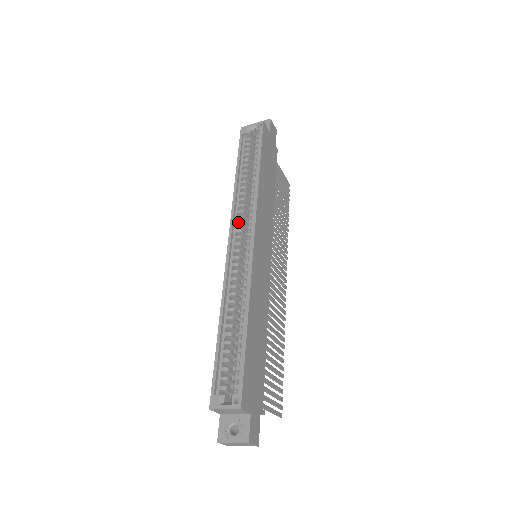
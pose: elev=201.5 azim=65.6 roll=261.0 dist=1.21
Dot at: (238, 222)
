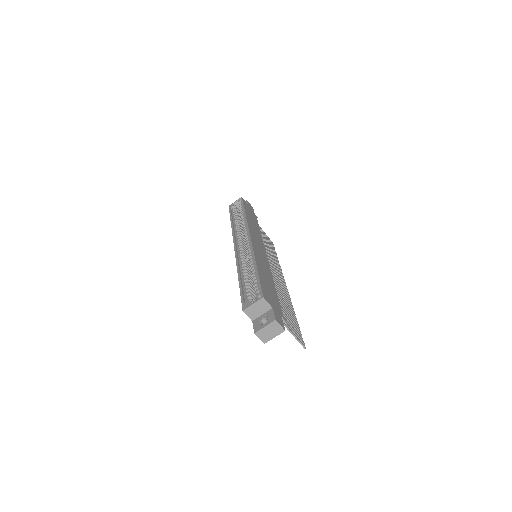
Dot at: (238, 240)
